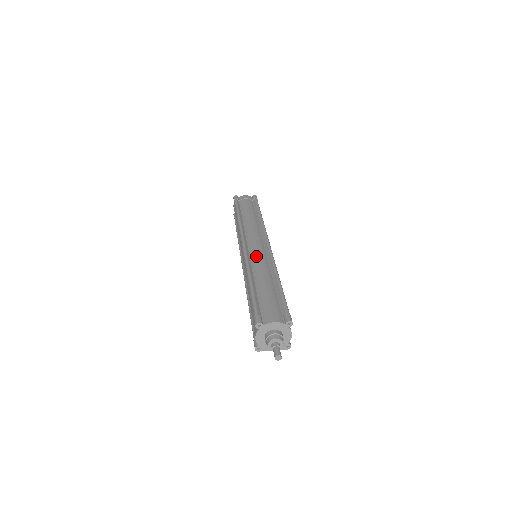
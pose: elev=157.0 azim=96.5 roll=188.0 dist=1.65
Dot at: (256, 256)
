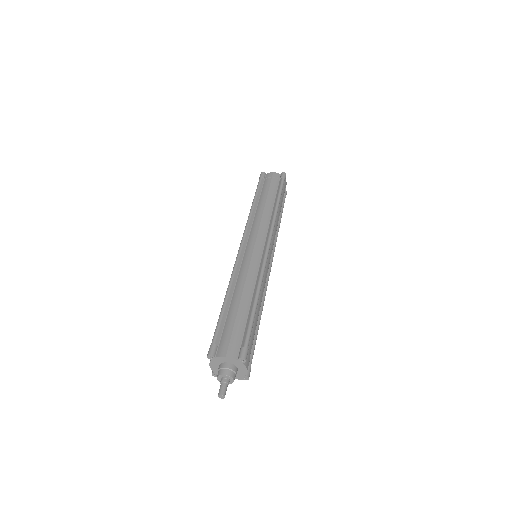
Dot at: (247, 262)
